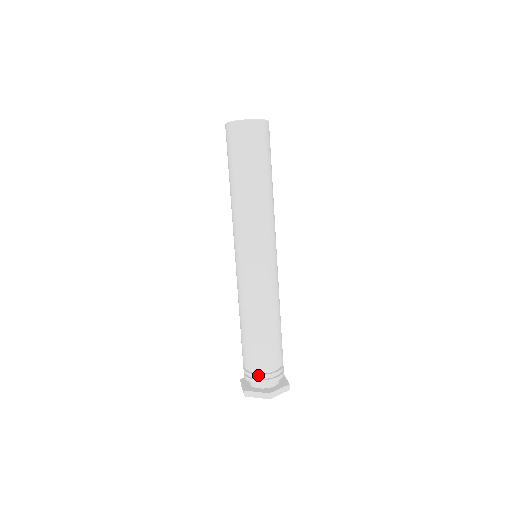
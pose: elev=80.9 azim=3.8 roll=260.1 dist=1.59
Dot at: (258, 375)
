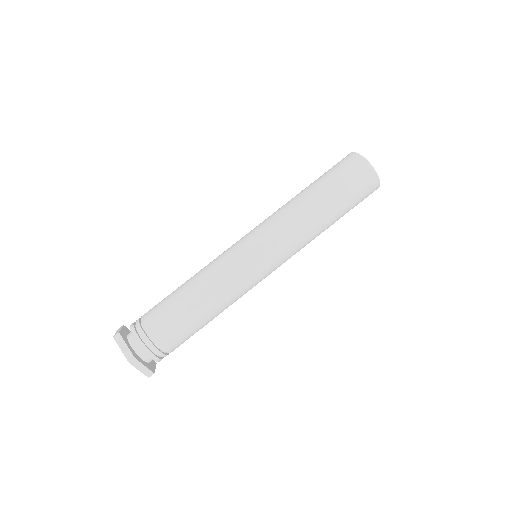
Dot at: (145, 334)
